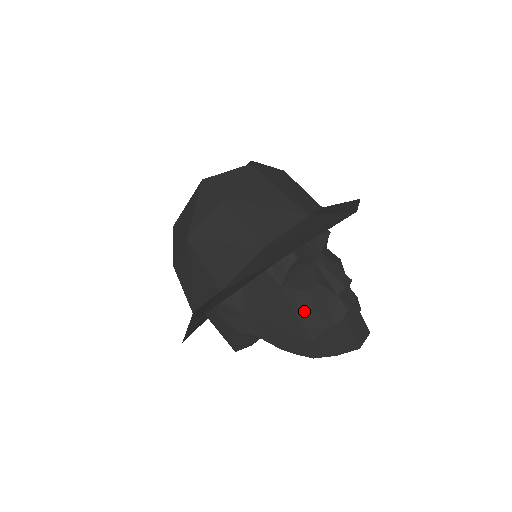
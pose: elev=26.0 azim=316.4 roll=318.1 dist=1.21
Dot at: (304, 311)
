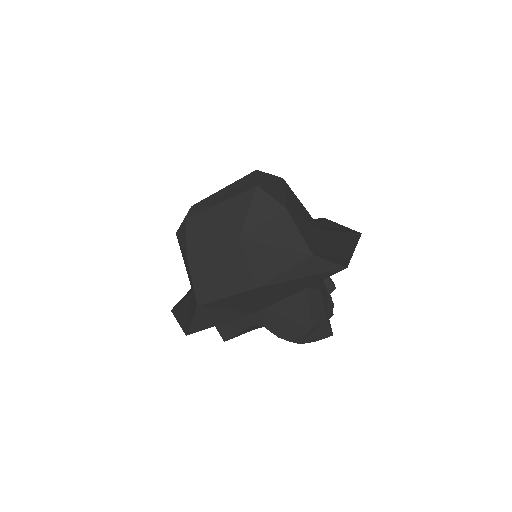
Dot at: (315, 306)
